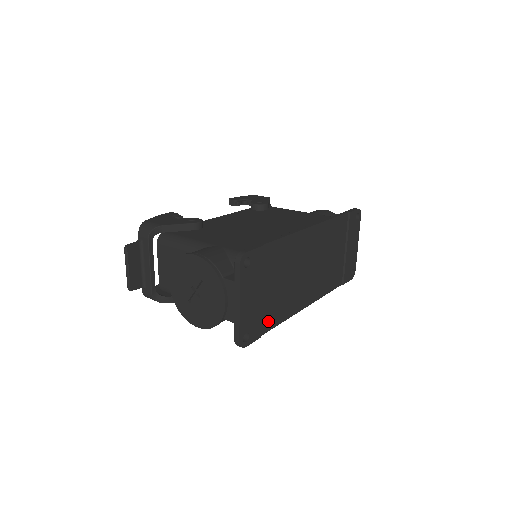
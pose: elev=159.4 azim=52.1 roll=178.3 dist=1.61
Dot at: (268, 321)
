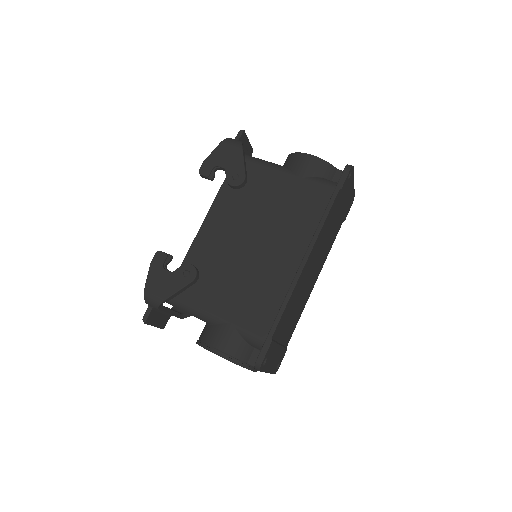
Dot at: (289, 336)
